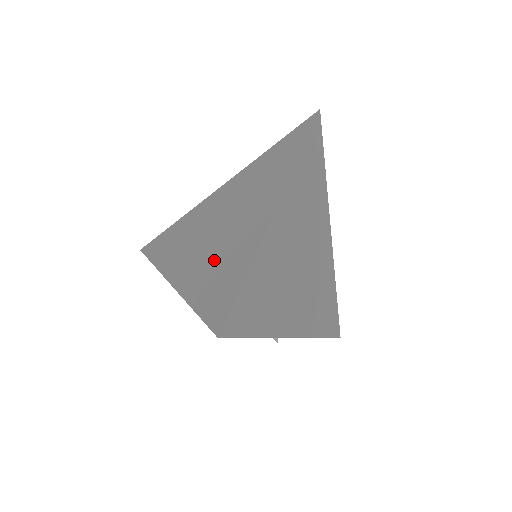
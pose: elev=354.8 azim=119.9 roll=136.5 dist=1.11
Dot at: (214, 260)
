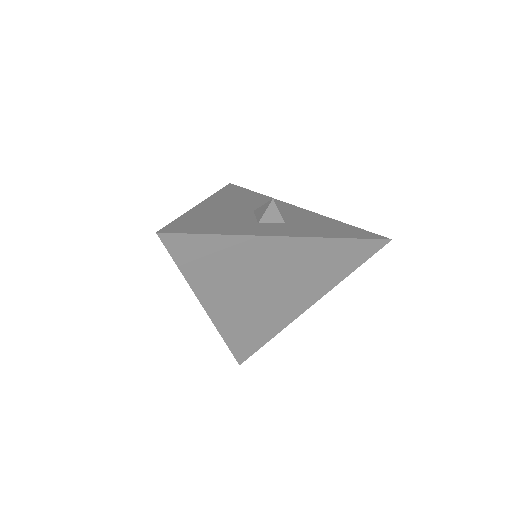
Dot at: occluded
